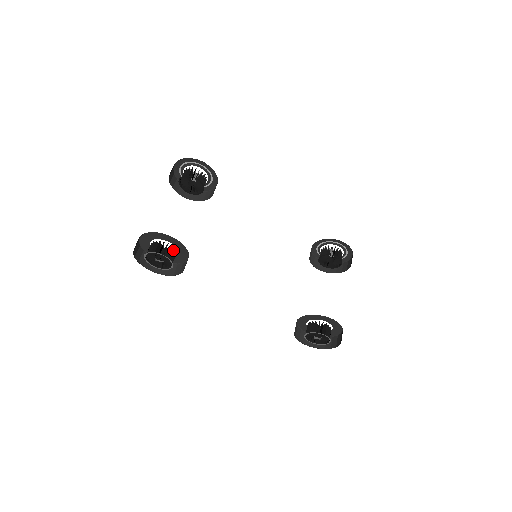
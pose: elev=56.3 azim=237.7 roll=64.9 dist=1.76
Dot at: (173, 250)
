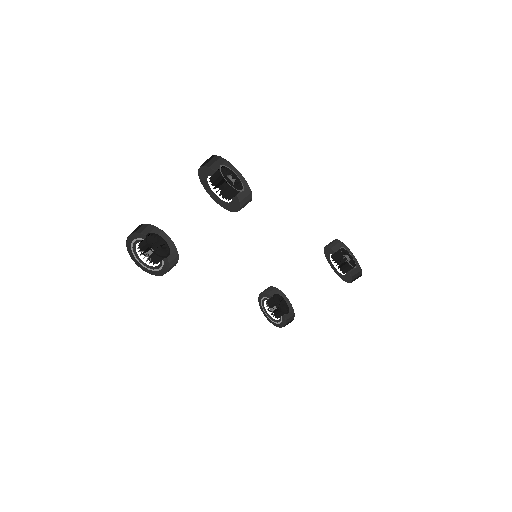
Dot at: (163, 257)
